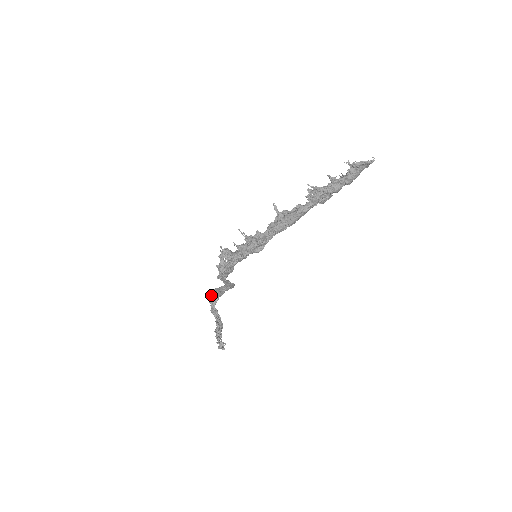
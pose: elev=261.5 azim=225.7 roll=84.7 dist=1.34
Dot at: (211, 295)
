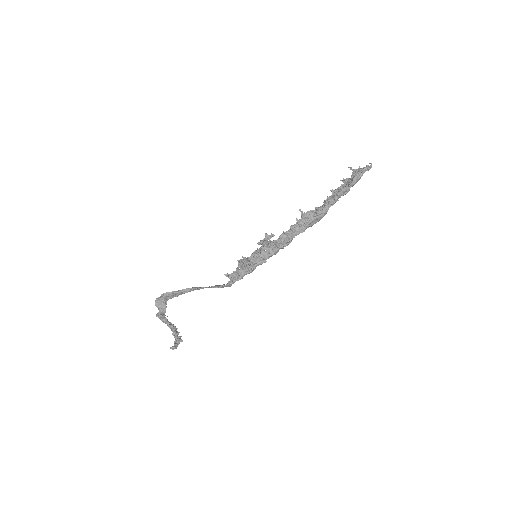
Dot at: (158, 299)
